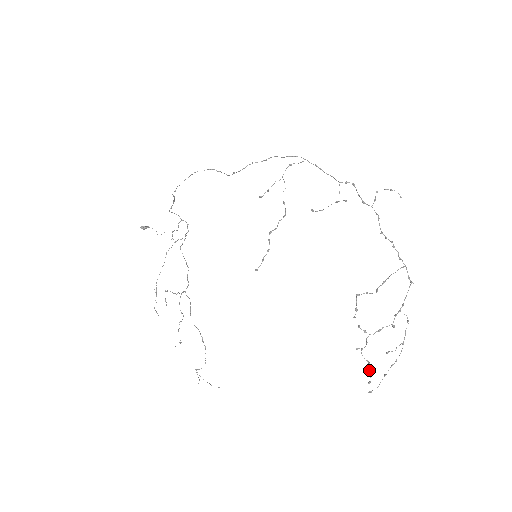
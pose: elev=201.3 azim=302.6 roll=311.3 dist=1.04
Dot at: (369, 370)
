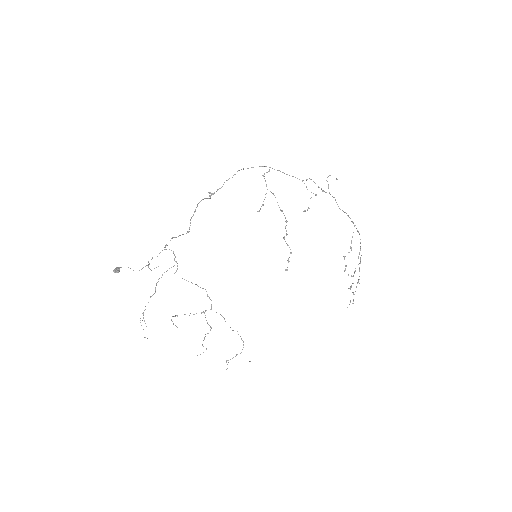
Dot at: occluded
